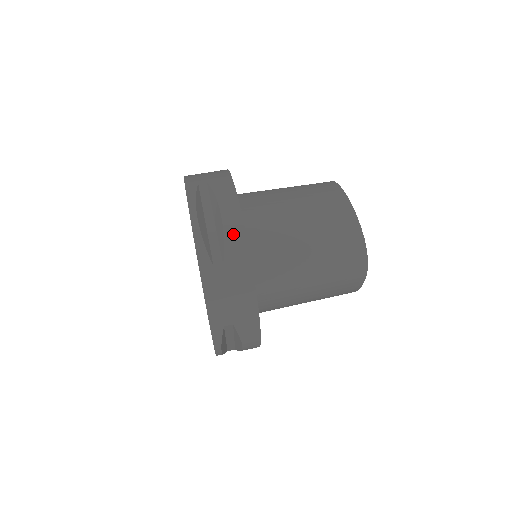
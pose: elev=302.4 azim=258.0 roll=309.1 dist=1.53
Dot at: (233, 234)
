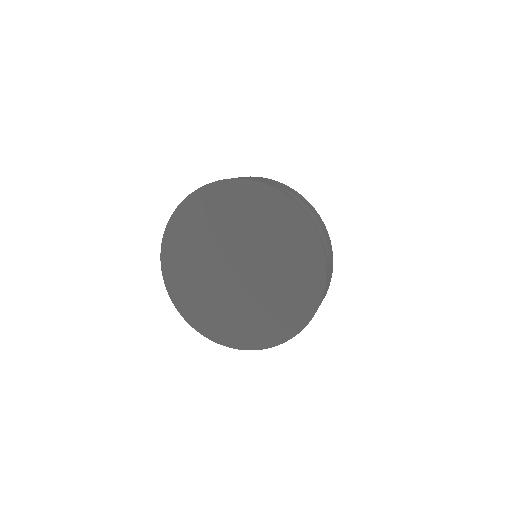
Dot at: occluded
